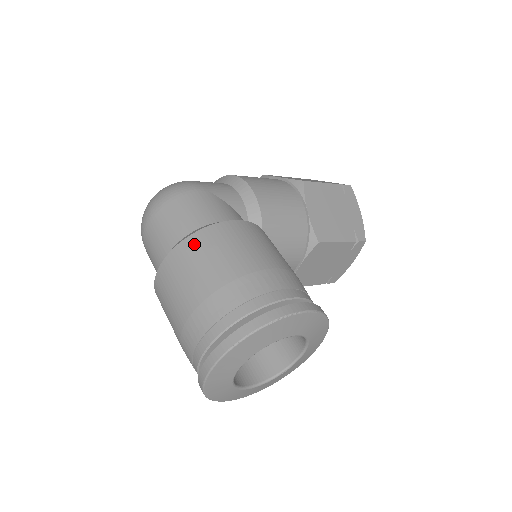
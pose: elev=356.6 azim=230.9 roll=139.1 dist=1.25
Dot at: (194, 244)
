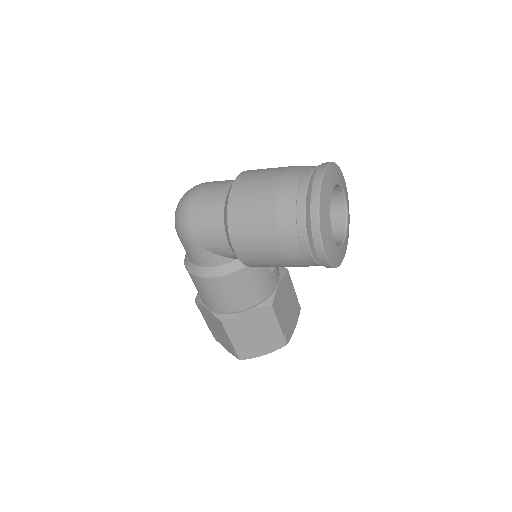
Dot at: occluded
